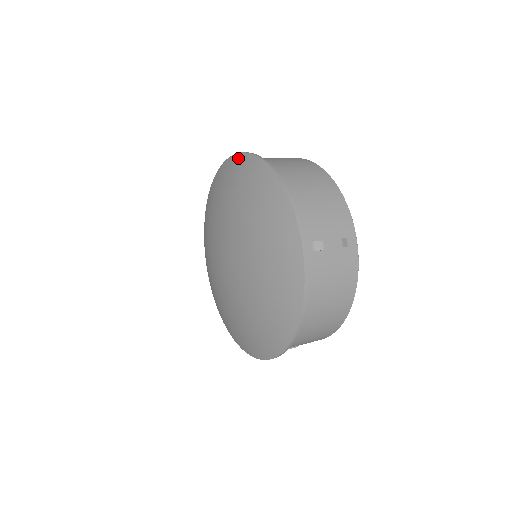
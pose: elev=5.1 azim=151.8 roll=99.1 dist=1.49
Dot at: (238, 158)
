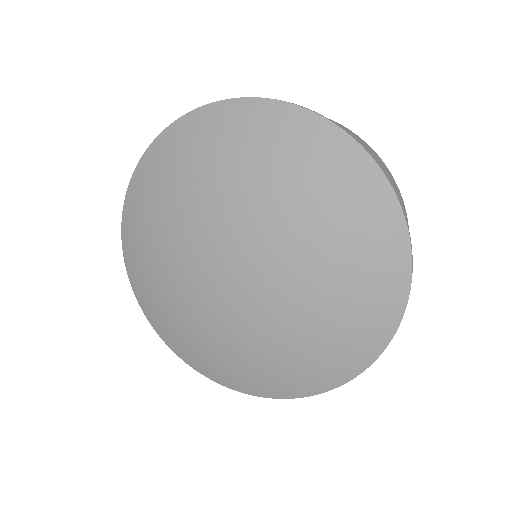
Dot at: (308, 120)
